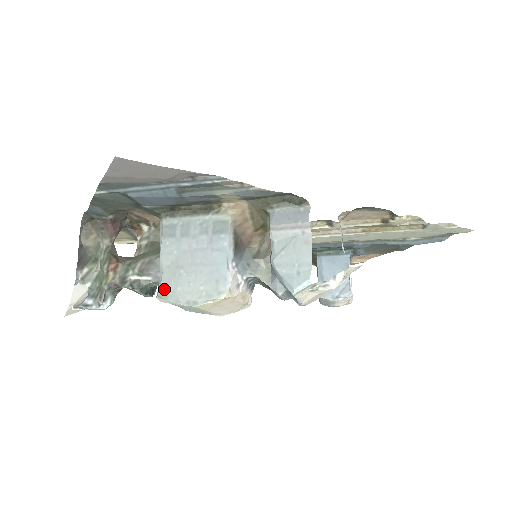
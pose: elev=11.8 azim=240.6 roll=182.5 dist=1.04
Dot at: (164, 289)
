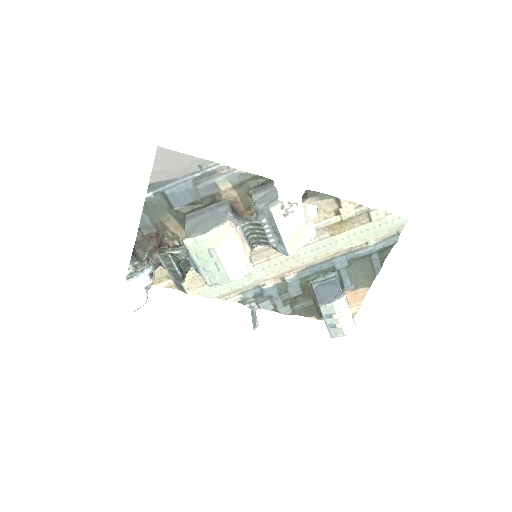
Dot at: (187, 235)
